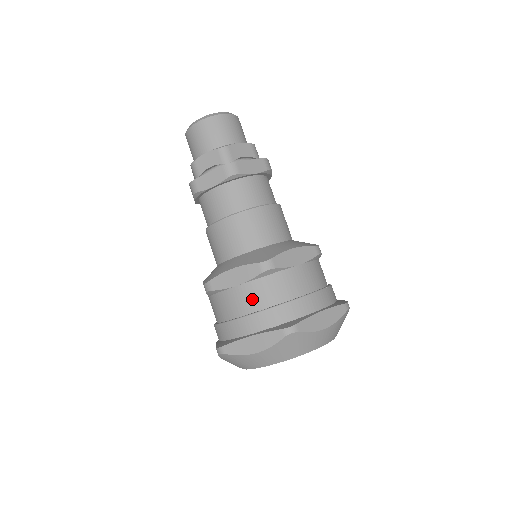
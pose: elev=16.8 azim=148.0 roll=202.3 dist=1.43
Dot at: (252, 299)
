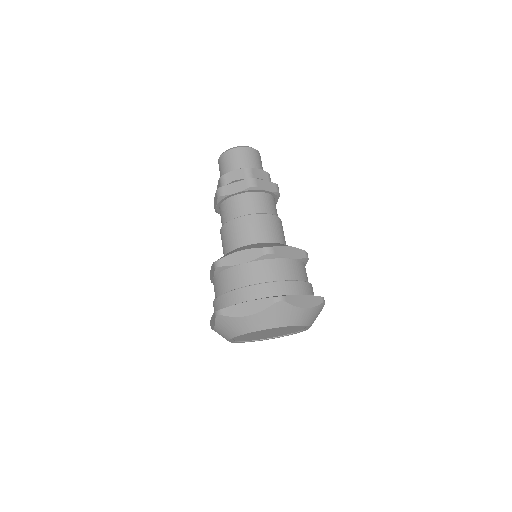
Dot at: (252, 275)
